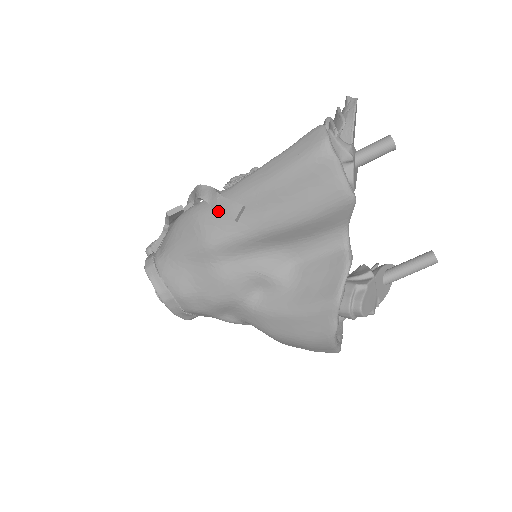
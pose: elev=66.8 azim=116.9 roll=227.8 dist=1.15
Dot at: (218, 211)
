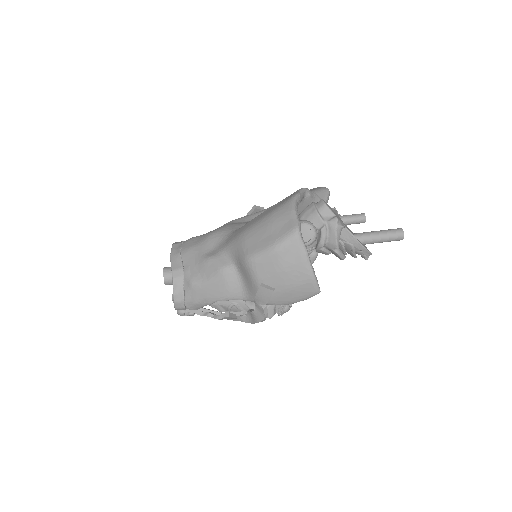
Dot at: occluded
